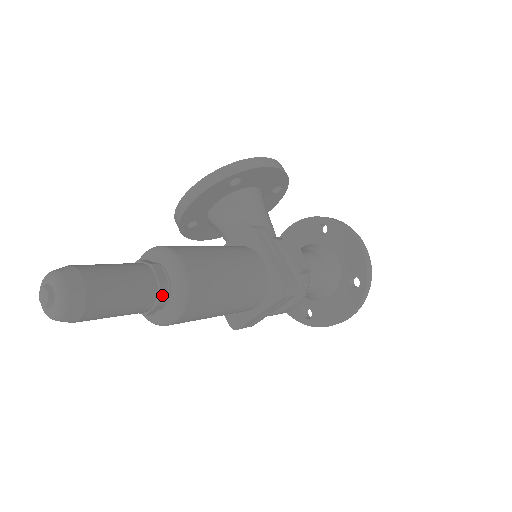
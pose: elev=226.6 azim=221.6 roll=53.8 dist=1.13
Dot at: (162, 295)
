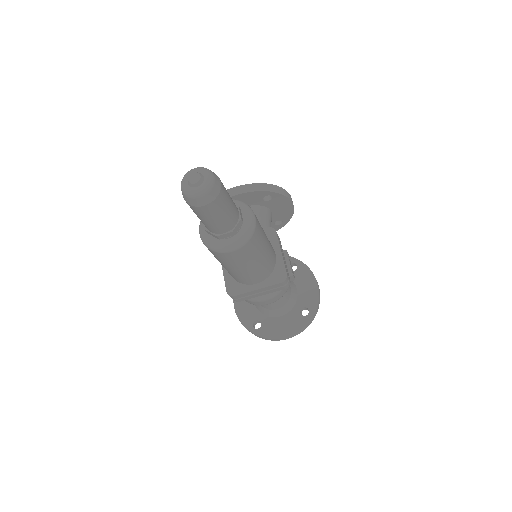
Dot at: (237, 227)
